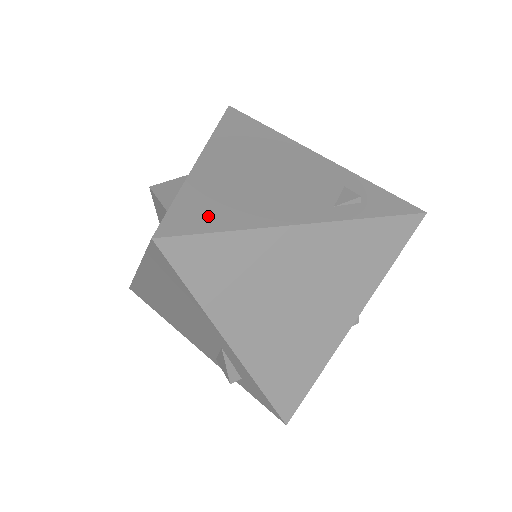
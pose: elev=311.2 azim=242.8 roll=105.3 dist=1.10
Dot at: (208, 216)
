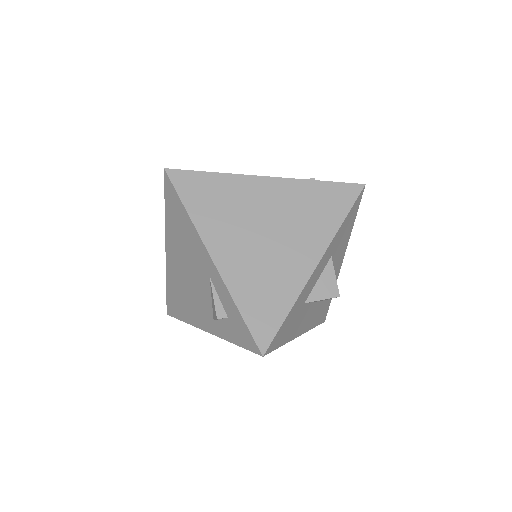
Dot at: occluded
